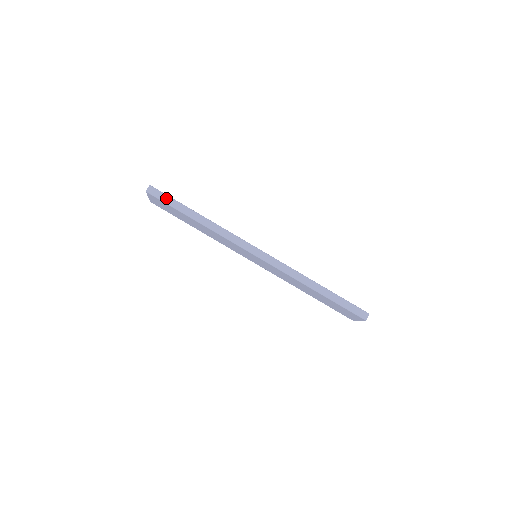
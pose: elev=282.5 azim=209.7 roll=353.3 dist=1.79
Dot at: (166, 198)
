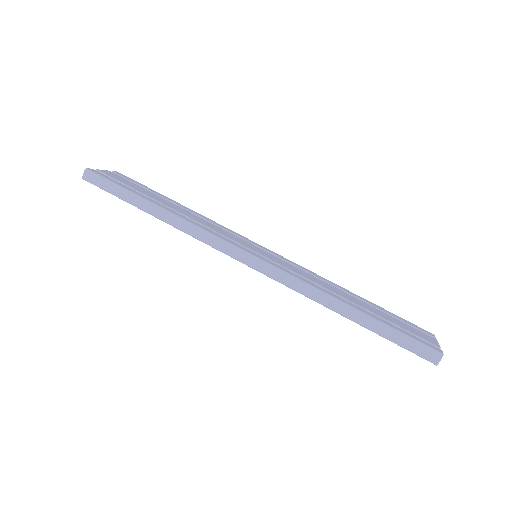
Dot at: (109, 186)
